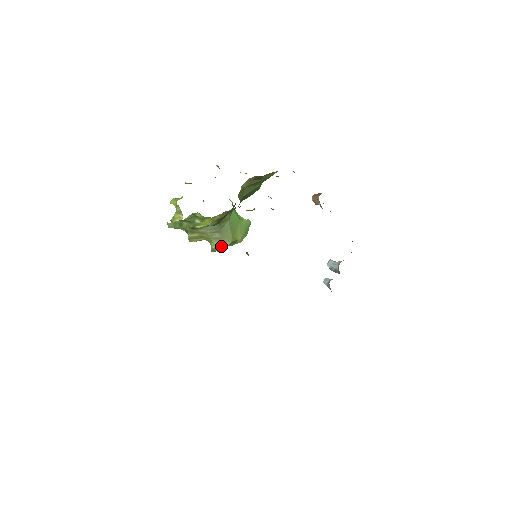
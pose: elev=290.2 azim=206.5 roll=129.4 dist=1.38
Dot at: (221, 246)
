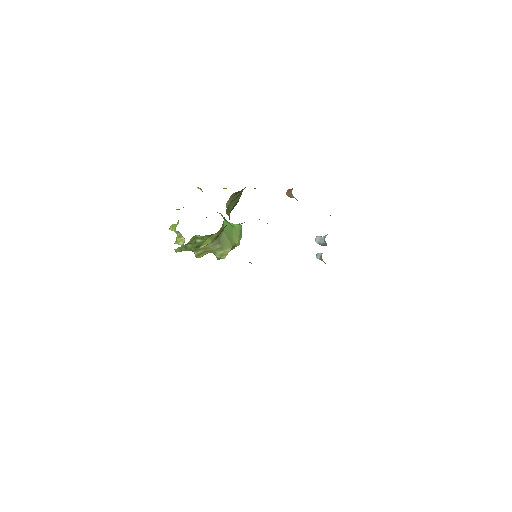
Dot at: (224, 254)
